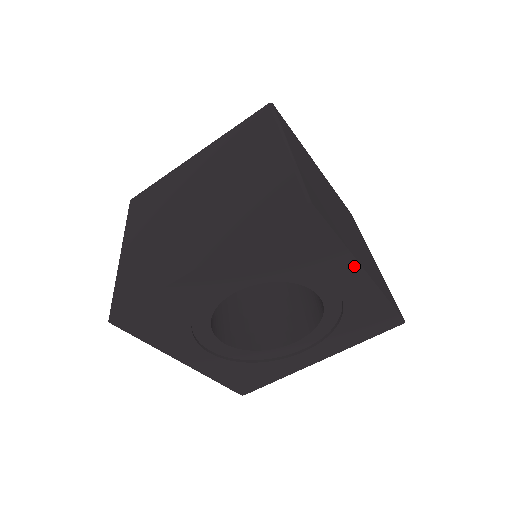
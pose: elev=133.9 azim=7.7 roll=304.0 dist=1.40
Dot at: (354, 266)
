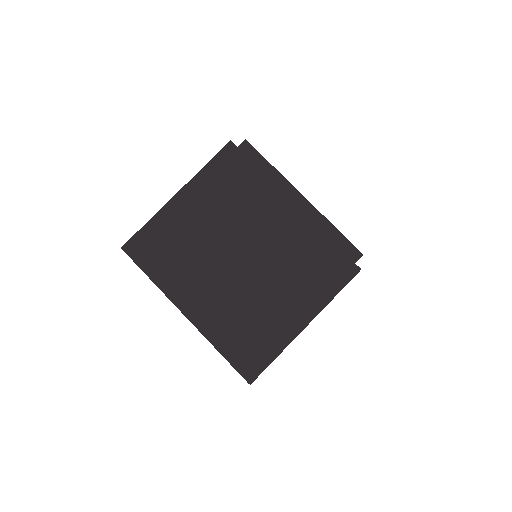
Dot at: occluded
